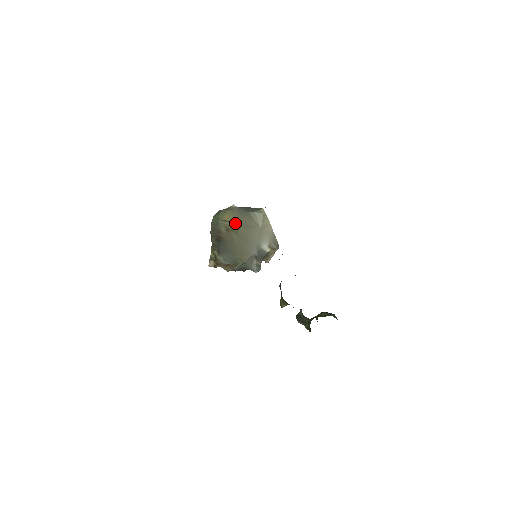
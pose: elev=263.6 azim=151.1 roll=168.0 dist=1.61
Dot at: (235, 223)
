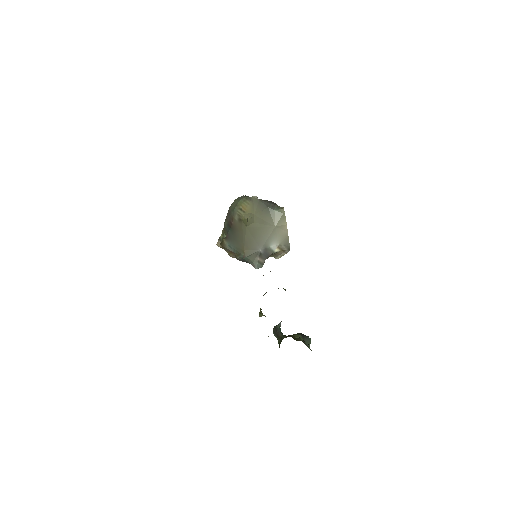
Dot at: (249, 215)
